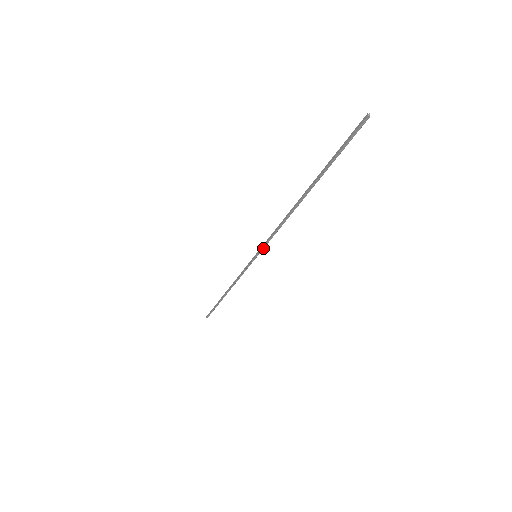
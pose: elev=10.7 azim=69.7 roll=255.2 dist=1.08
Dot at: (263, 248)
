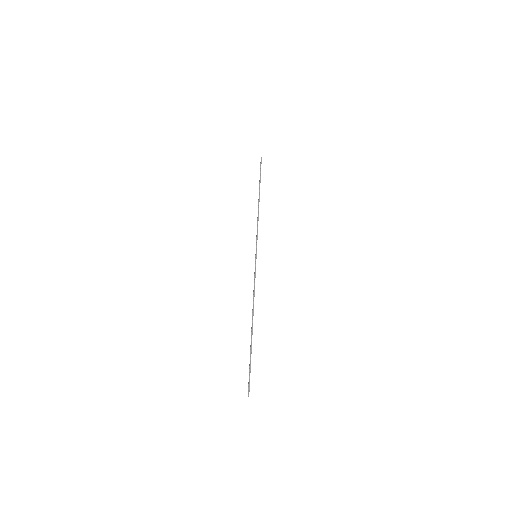
Dot at: occluded
